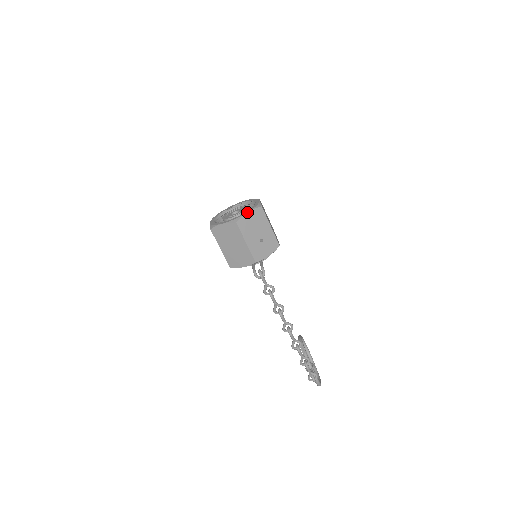
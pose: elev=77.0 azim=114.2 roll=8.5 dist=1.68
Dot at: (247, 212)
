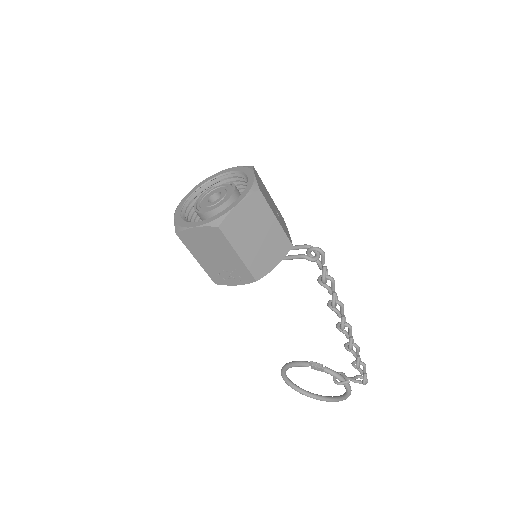
Dot at: (254, 174)
